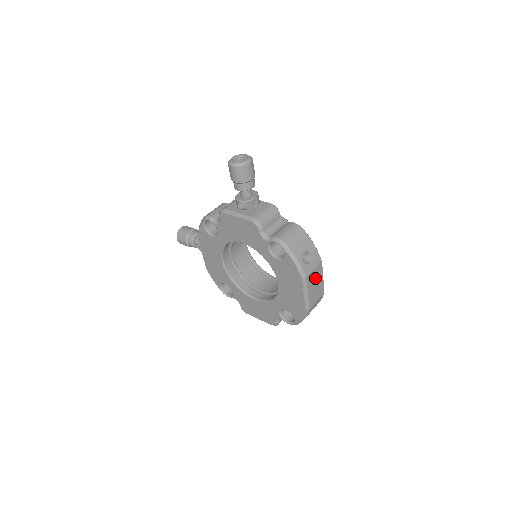
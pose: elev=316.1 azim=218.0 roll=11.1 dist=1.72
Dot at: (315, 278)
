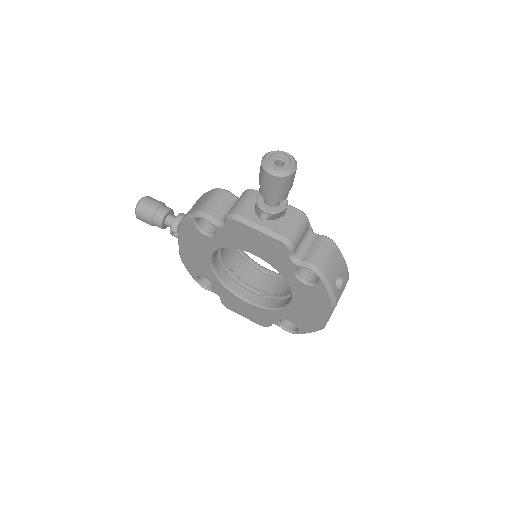
Dot at: occluded
